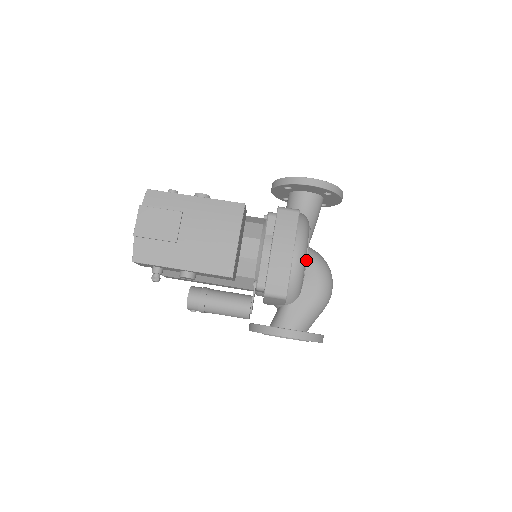
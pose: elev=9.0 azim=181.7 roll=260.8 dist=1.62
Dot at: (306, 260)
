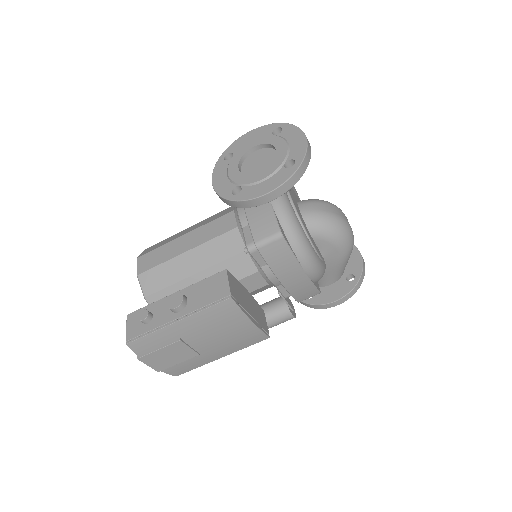
Dot at: (317, 255)
